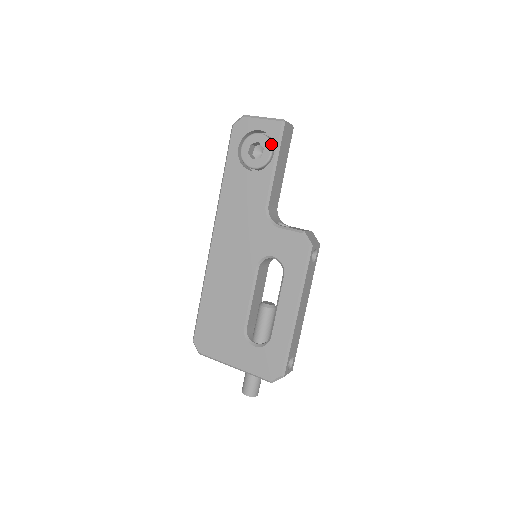
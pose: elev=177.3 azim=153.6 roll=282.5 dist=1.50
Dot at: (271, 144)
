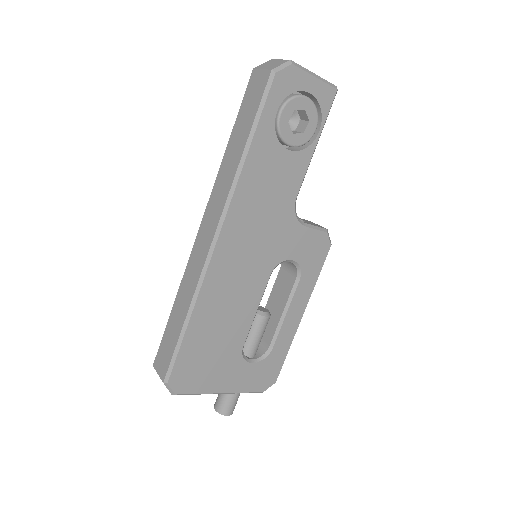
Dot at: (318, 117)
